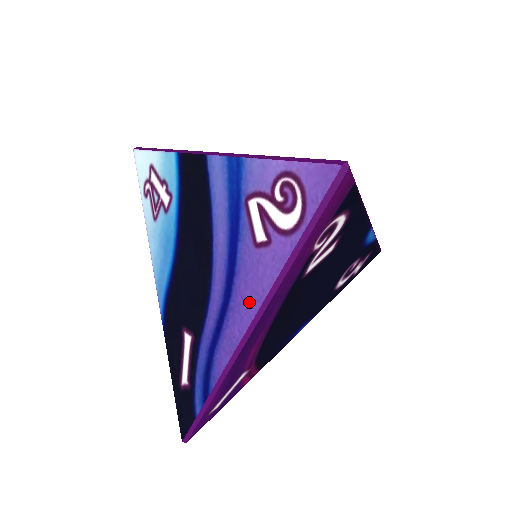
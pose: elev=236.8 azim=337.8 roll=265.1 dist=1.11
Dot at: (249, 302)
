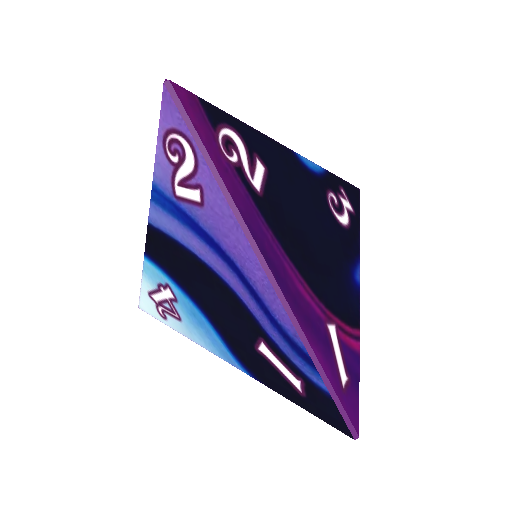
Dot at: (238, 241)
